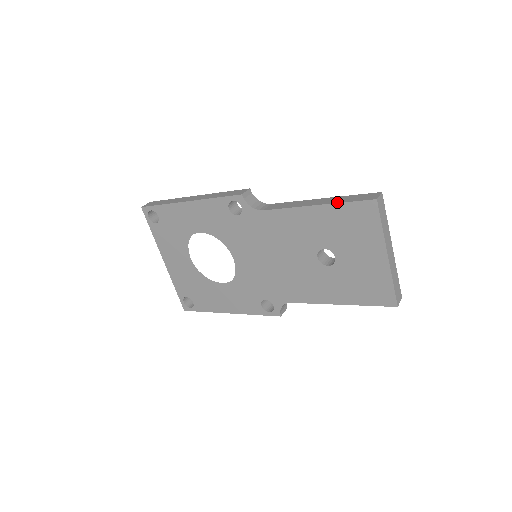
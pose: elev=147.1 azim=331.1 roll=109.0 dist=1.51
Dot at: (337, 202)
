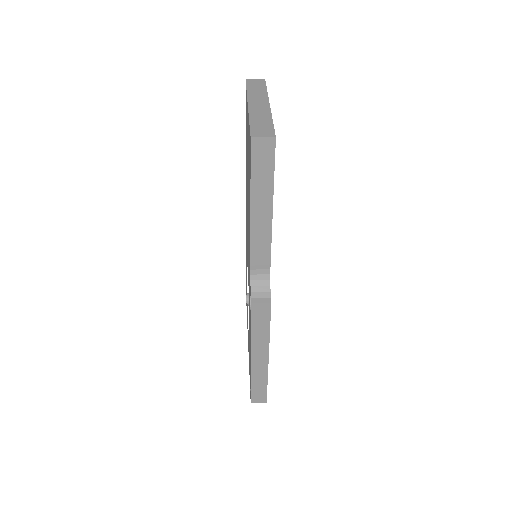
Dot at: occluded
